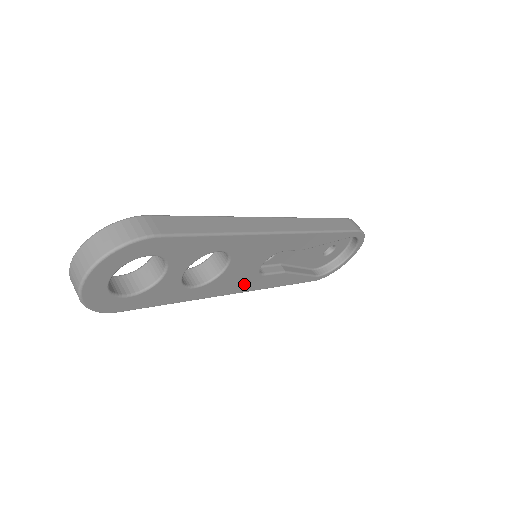
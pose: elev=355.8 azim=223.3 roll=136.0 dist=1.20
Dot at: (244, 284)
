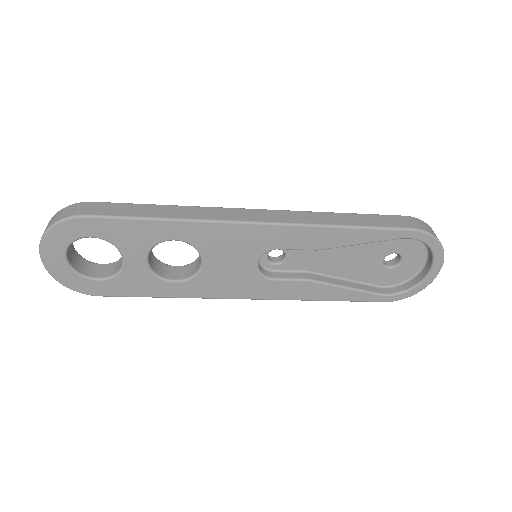
Dot at: (249, 288)
